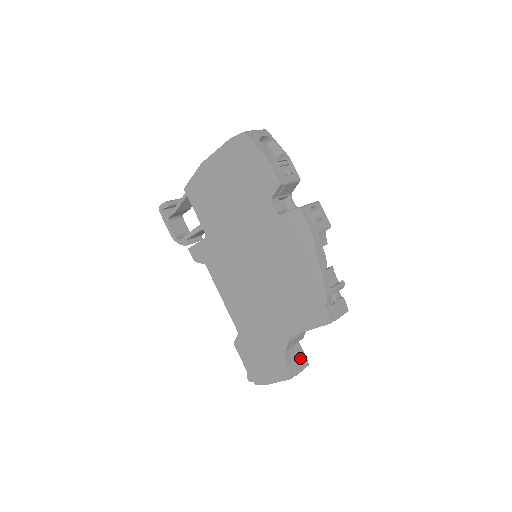
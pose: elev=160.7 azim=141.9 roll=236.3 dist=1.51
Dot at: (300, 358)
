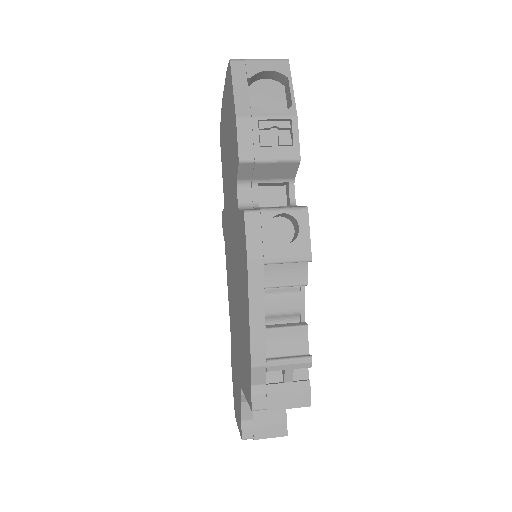
Dot at: (273, 420)
